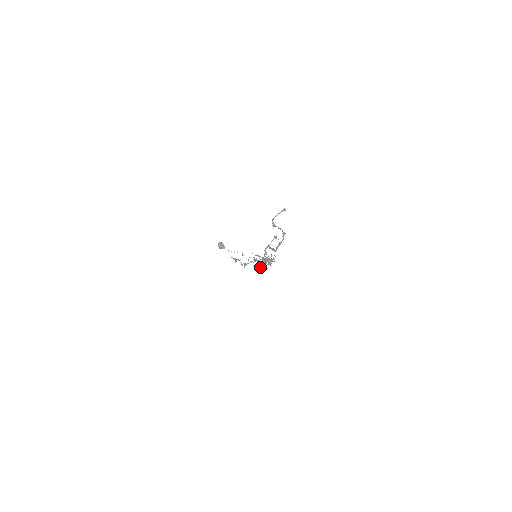
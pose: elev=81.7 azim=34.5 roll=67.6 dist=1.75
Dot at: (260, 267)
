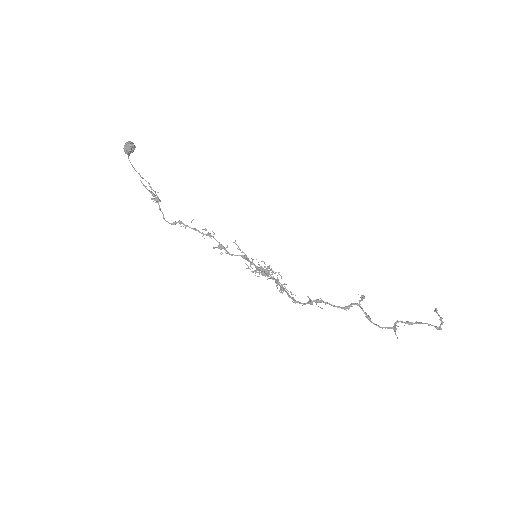
Dot at: occluded
